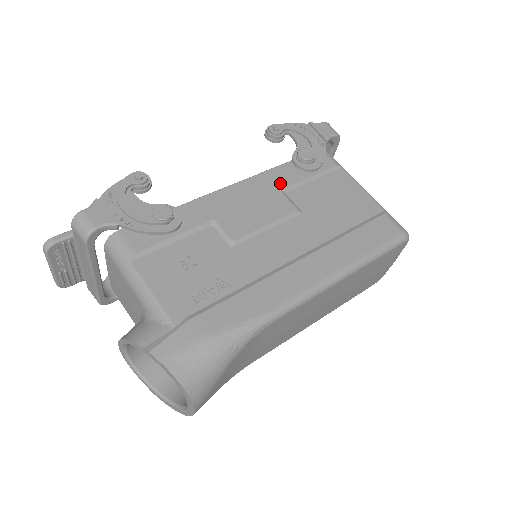
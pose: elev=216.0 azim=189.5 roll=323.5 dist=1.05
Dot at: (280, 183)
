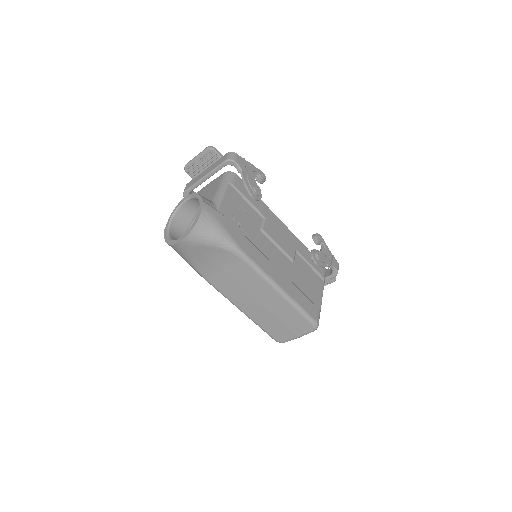
Dot at: (299, 248)
